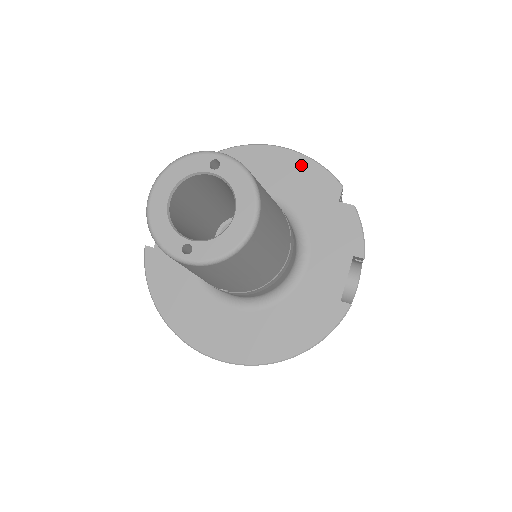
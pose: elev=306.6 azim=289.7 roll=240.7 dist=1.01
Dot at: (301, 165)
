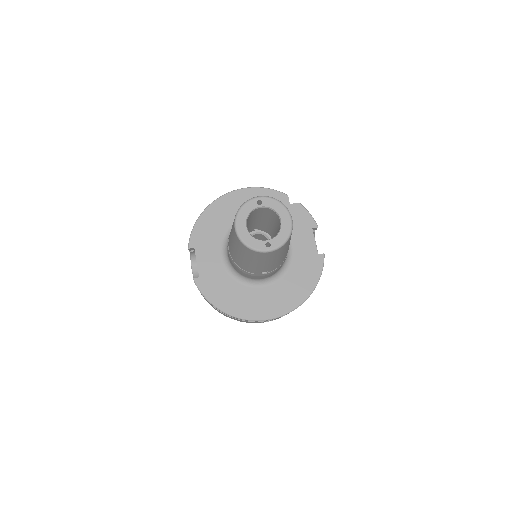
Dot at: (260, 193)
